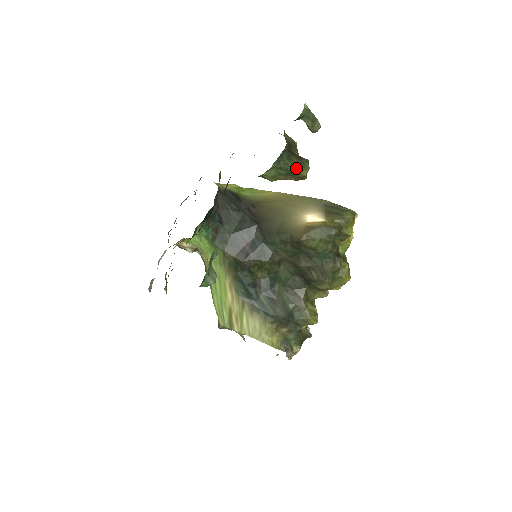
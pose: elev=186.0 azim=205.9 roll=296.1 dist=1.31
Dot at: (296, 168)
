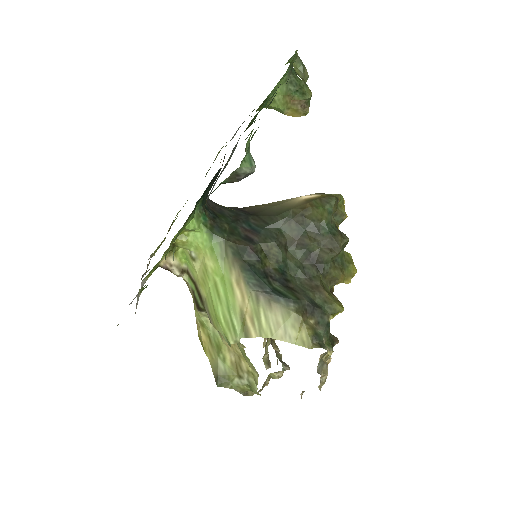
Dot at: (303, 85)
